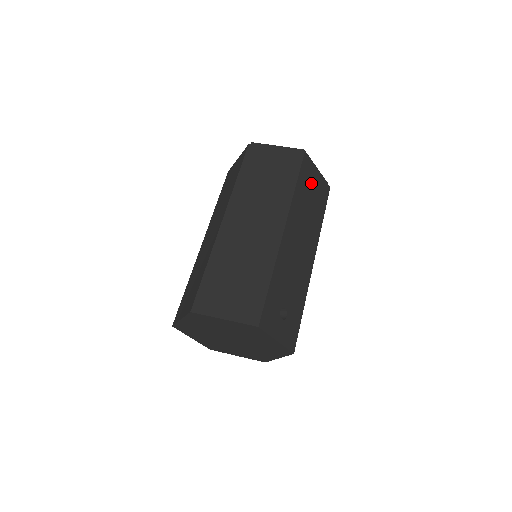
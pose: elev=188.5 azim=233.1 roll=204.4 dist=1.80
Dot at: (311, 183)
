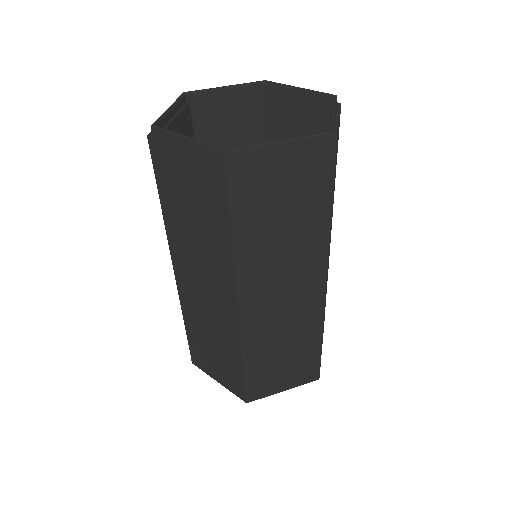
Dot at: occluded
